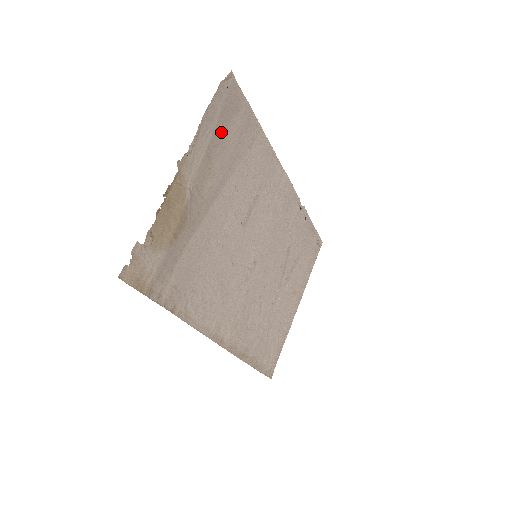
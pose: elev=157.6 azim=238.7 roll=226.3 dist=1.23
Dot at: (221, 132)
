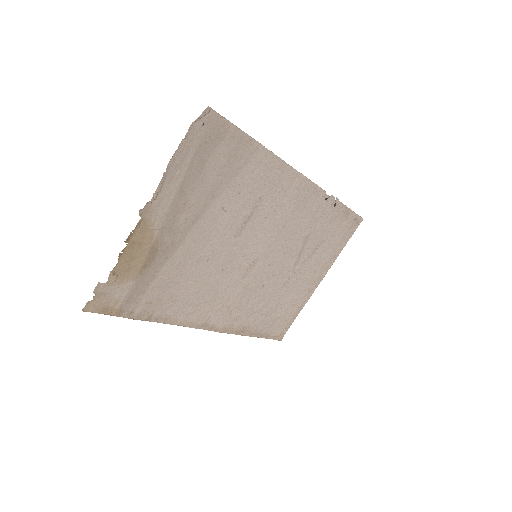
Dot at: (198, 167)
